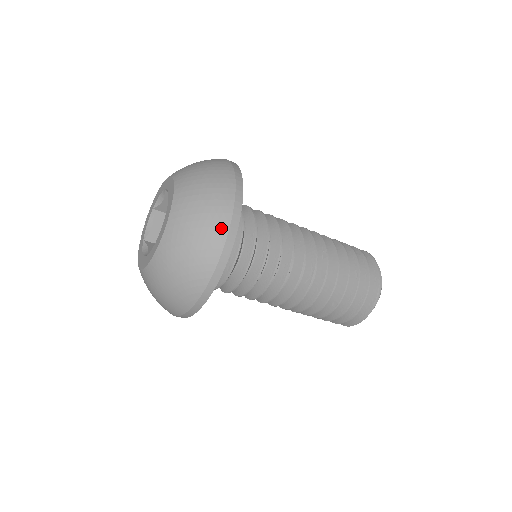
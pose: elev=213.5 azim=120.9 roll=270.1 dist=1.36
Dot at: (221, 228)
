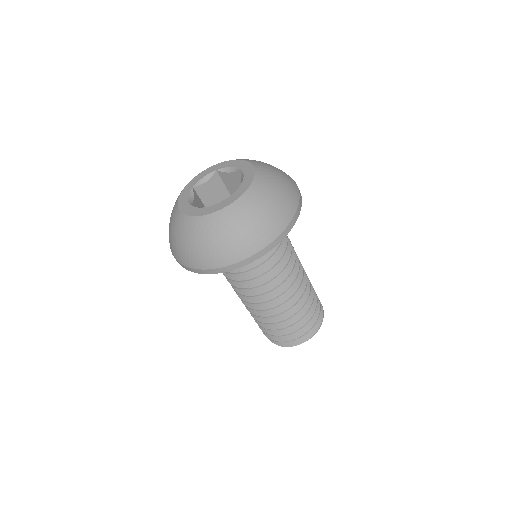
Dot at: (295, 186)
